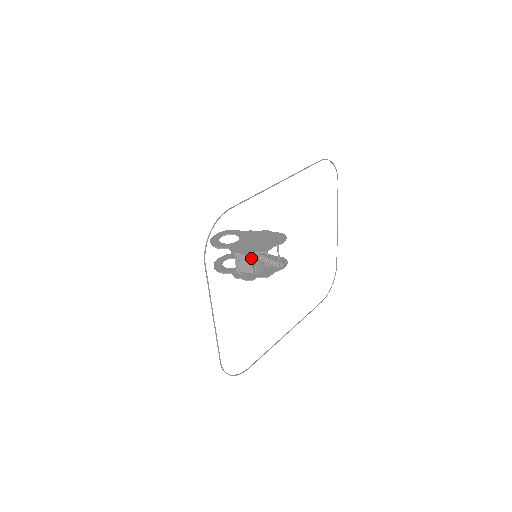
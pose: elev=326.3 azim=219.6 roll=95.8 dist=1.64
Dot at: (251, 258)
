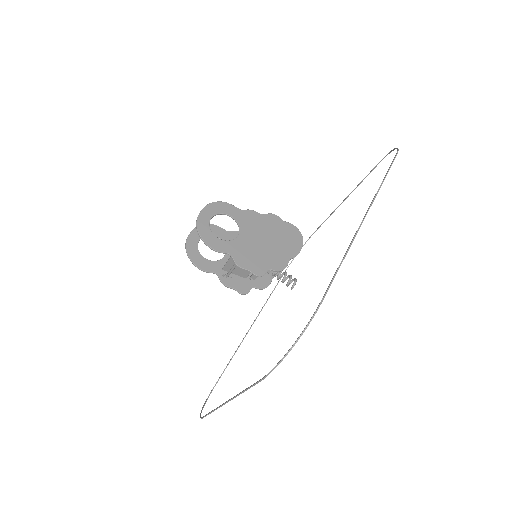
Dot at: occluded
